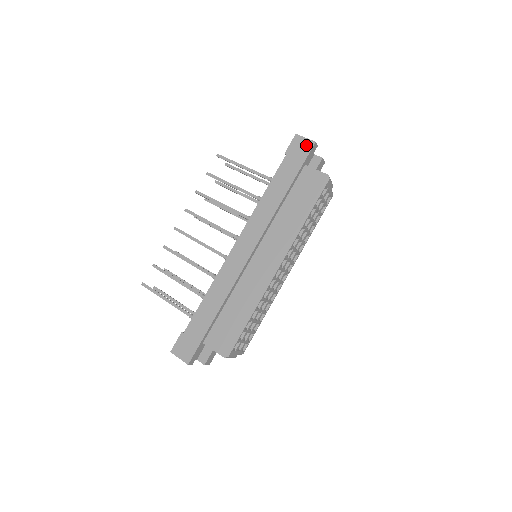
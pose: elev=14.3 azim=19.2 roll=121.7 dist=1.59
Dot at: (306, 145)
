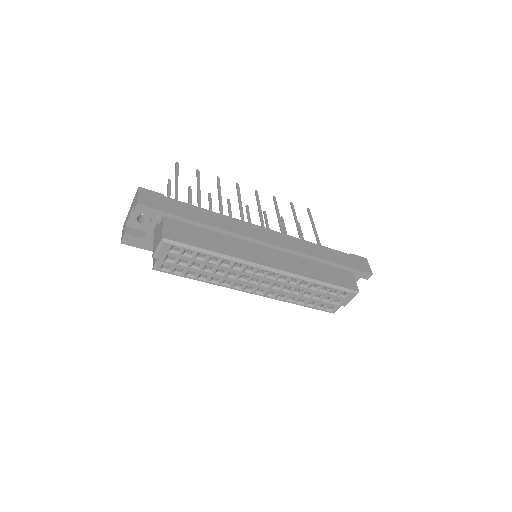
Dot at: (366, 267)
